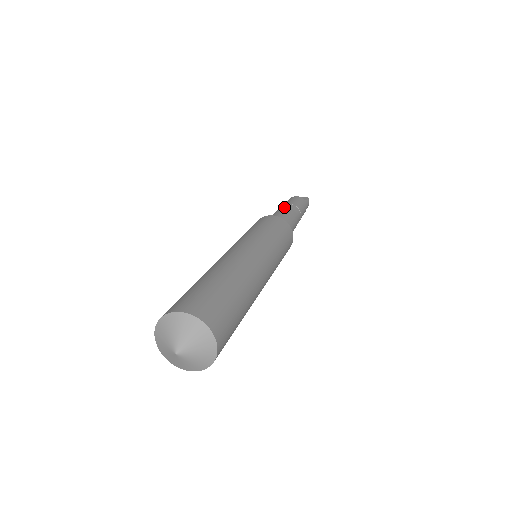
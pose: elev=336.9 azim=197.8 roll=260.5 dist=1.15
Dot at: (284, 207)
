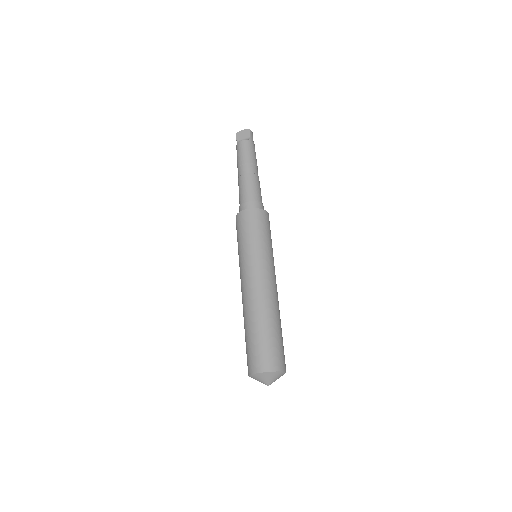
Dot at: (244, 175)
